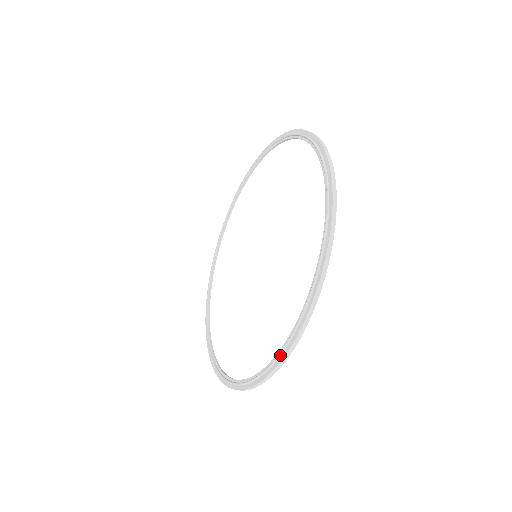
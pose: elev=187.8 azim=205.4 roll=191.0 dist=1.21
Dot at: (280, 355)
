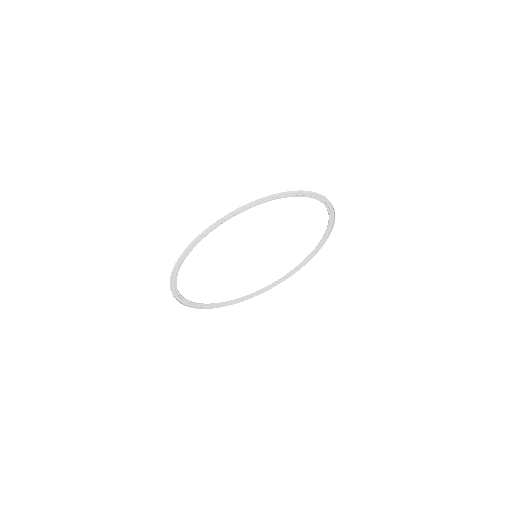
Dot at: (272, 197)
